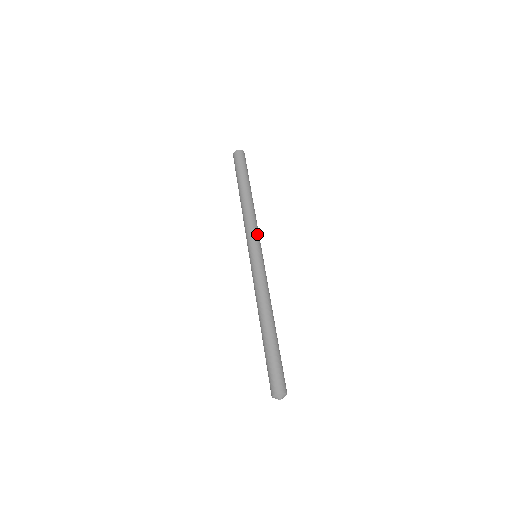
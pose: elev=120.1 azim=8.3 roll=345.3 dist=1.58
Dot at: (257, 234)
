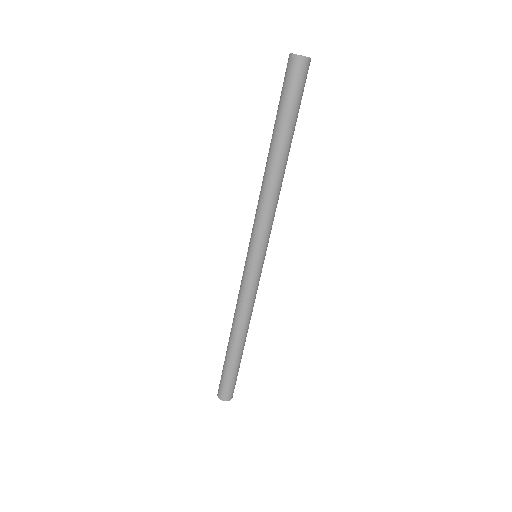
Dot at: (267, 232)
